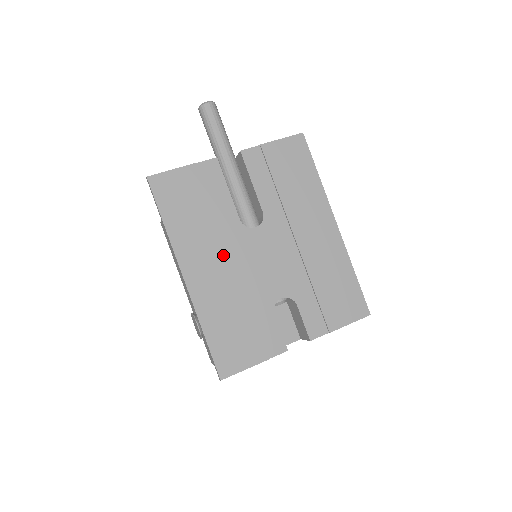
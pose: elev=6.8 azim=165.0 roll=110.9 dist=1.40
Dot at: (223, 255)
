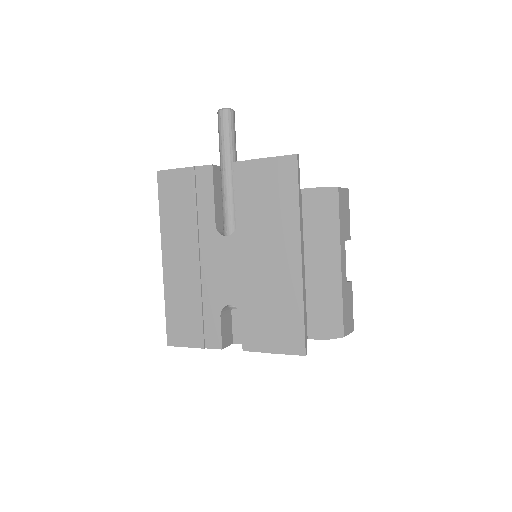
Dot at: (194, 251)
